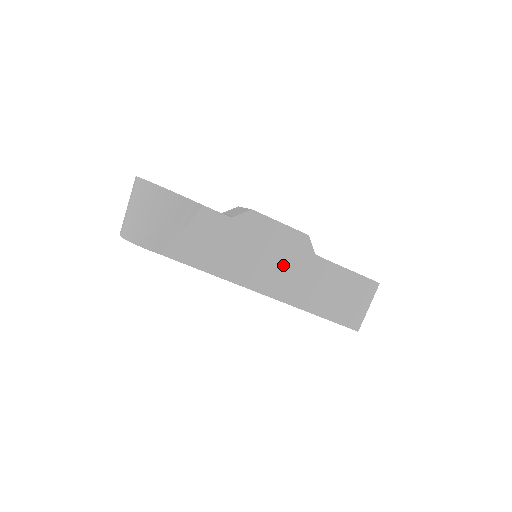
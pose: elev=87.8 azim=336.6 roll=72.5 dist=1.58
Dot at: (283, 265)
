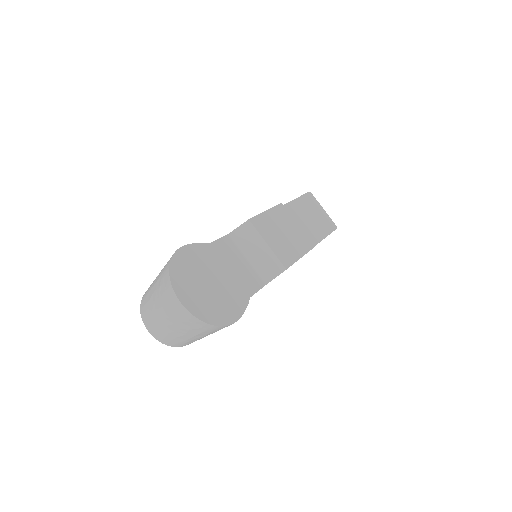
Dot at: occluded
